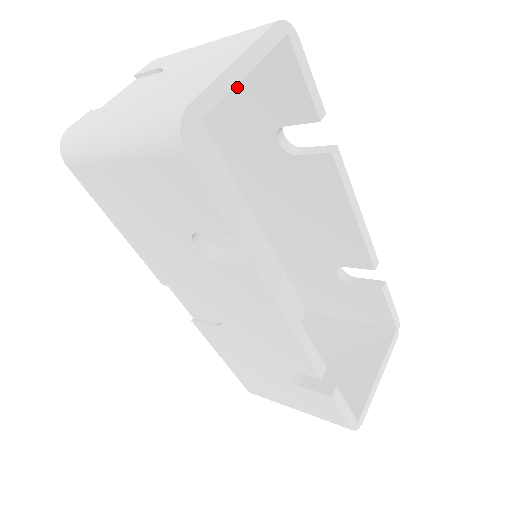
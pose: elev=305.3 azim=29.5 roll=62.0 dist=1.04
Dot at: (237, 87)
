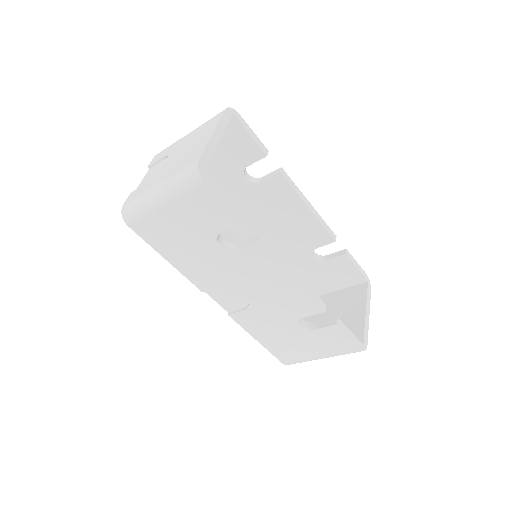
Dot at: occluded
